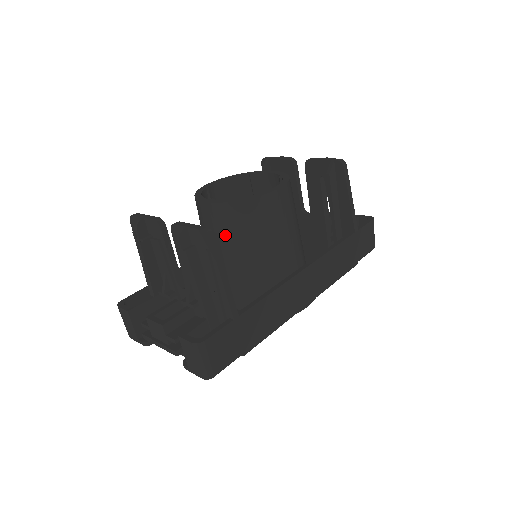
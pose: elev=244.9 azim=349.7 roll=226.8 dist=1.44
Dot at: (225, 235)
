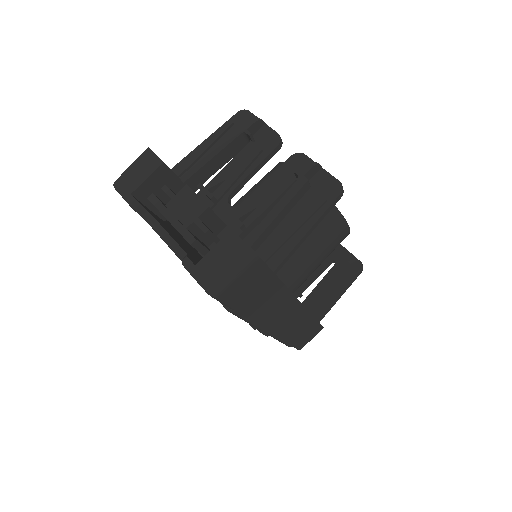
Dot at: occluded
